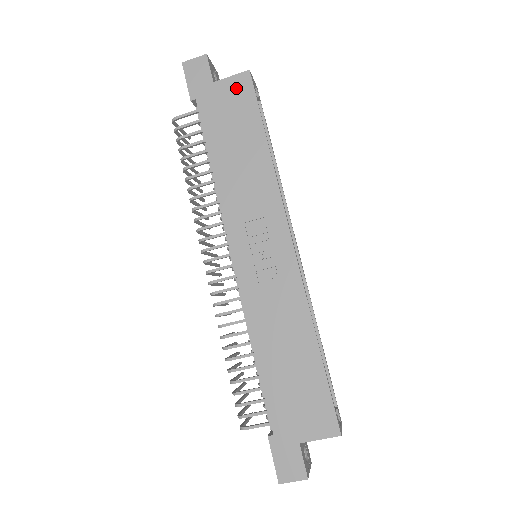
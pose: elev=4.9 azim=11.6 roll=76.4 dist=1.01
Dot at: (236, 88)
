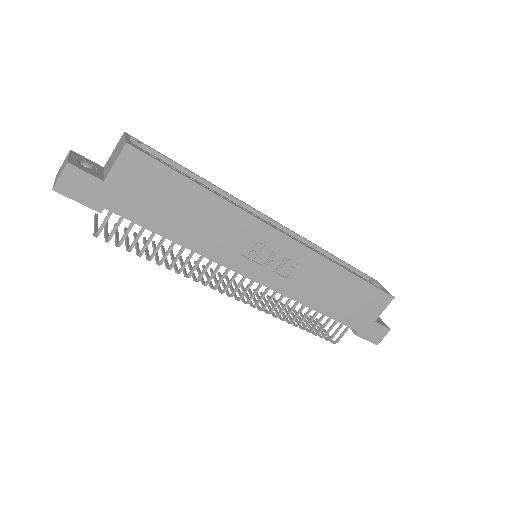
Dot at: (131, 169)
